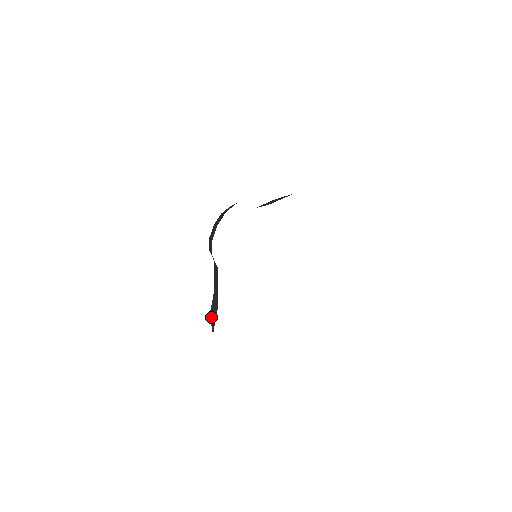
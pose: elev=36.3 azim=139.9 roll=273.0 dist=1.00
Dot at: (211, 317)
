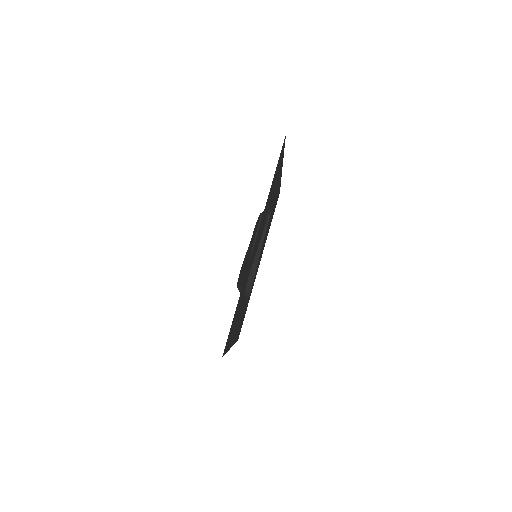
Dot at: (239, 290)
